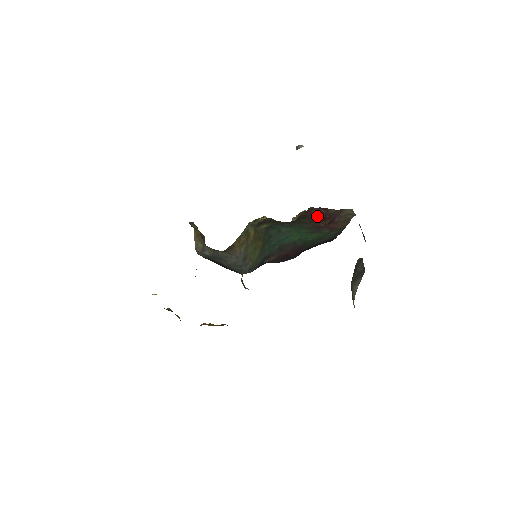
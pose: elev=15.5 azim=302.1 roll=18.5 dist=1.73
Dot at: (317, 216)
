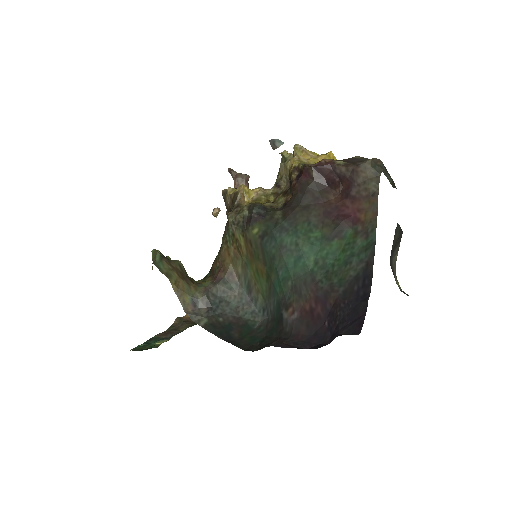
Dot at: (321, 181)
